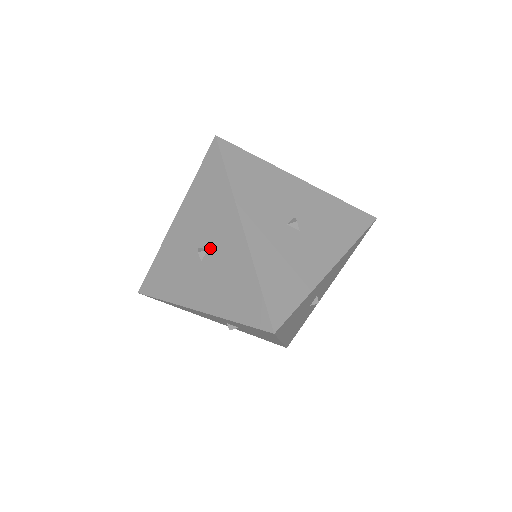
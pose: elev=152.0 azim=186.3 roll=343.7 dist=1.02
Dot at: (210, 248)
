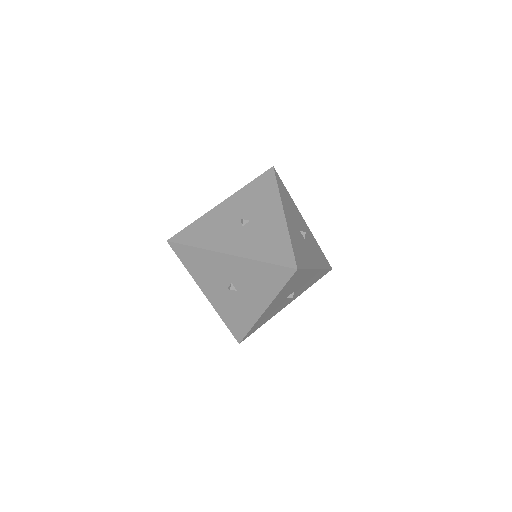
Dot at: (252, 220)
